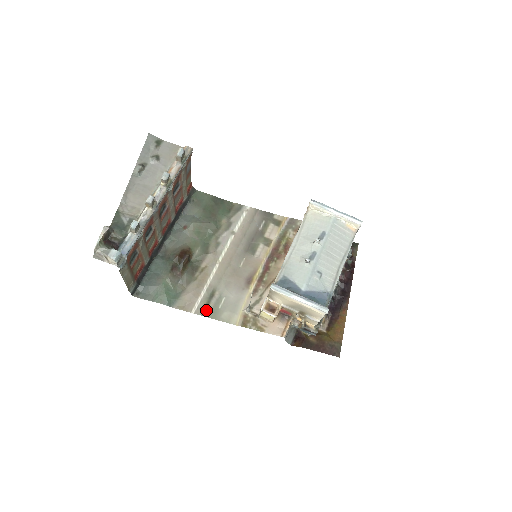
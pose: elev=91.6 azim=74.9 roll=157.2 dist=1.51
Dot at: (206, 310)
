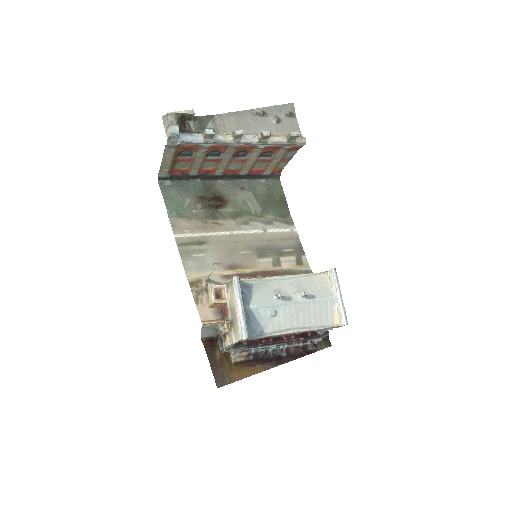
Dot at: (184, 245)
